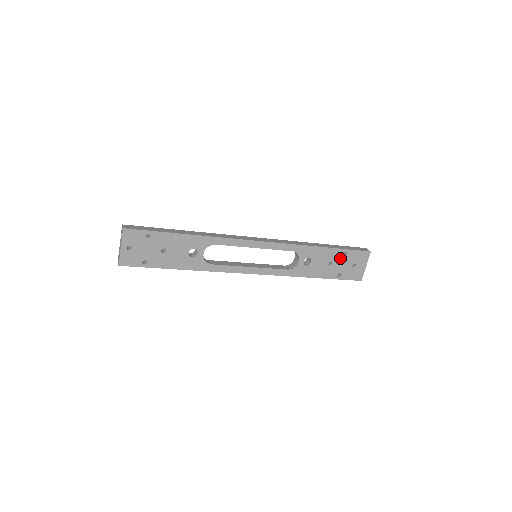
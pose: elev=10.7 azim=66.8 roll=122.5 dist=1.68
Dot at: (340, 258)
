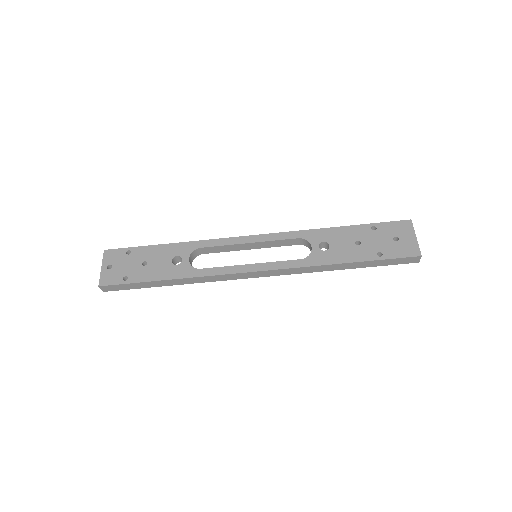
Dot at: (369, 235)
